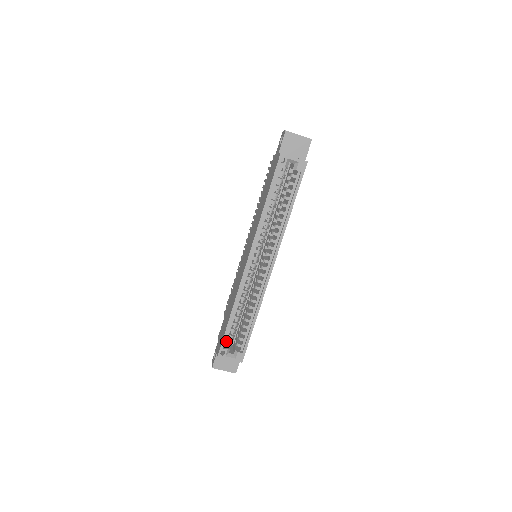
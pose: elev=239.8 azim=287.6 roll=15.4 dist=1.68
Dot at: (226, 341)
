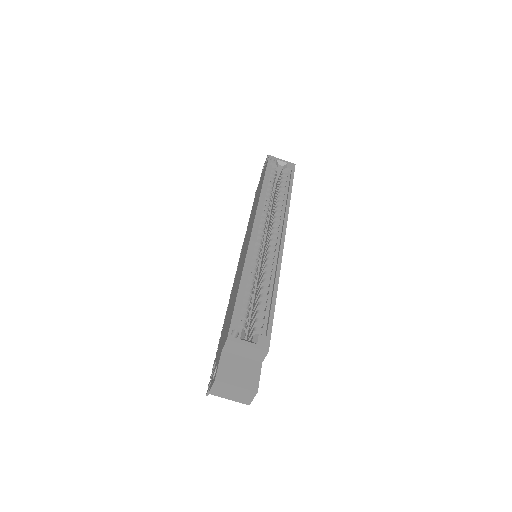
Dot at: (237, 321)
